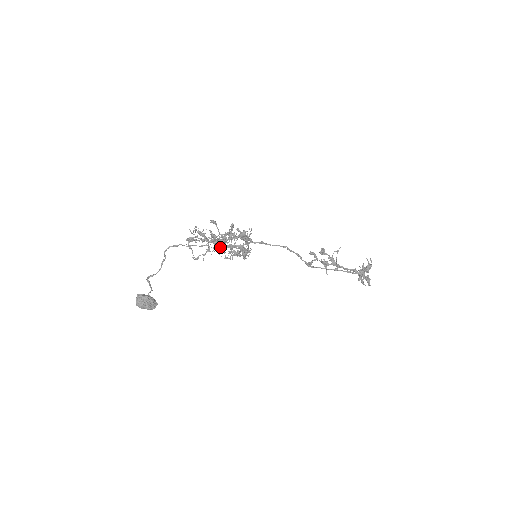
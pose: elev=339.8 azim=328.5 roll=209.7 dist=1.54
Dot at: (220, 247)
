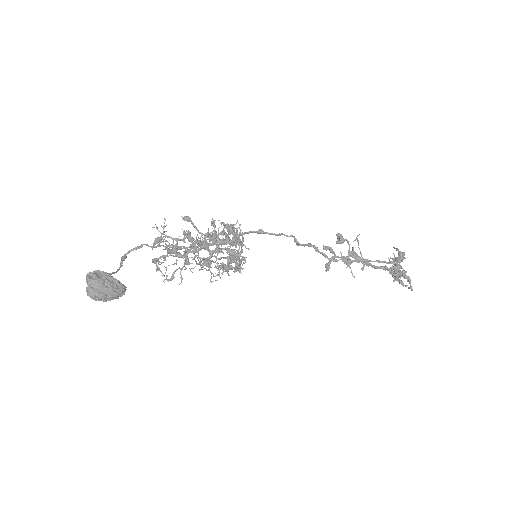
Dot at: (204, 245)
